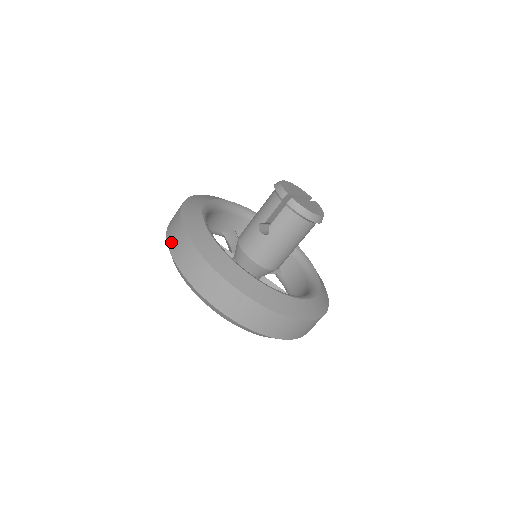
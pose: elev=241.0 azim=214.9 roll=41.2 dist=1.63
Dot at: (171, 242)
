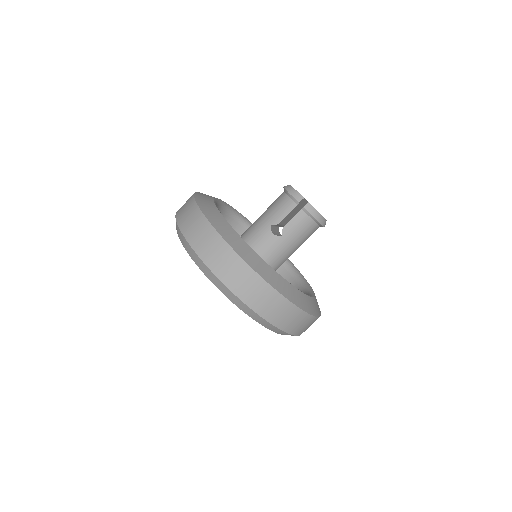
Dot at: (194, 240)
